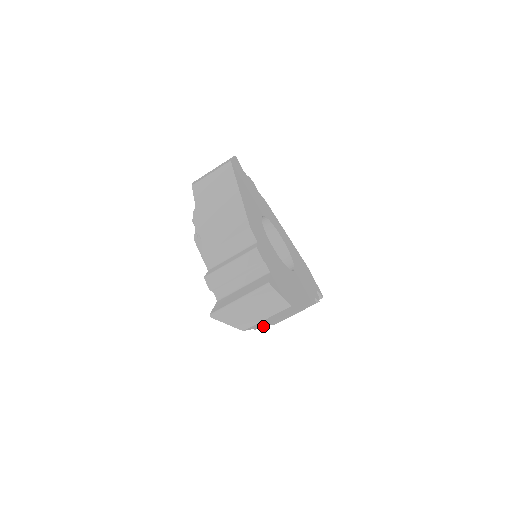
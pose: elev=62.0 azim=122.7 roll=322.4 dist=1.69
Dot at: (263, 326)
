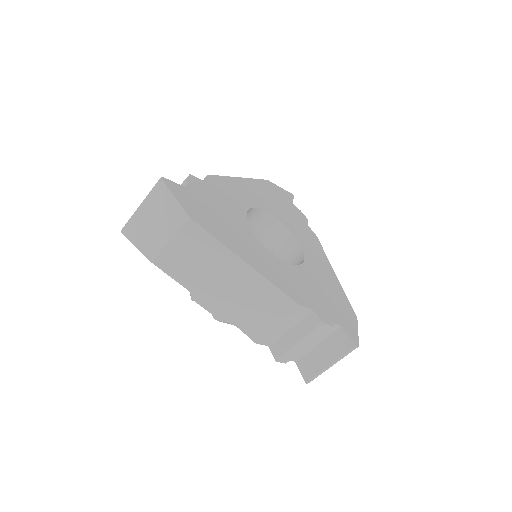
Dot at: occluded
